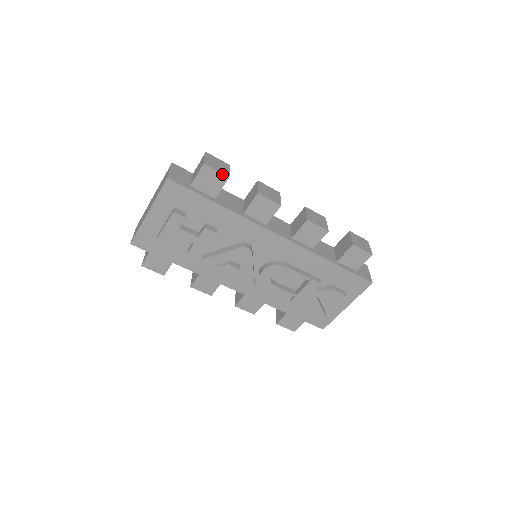
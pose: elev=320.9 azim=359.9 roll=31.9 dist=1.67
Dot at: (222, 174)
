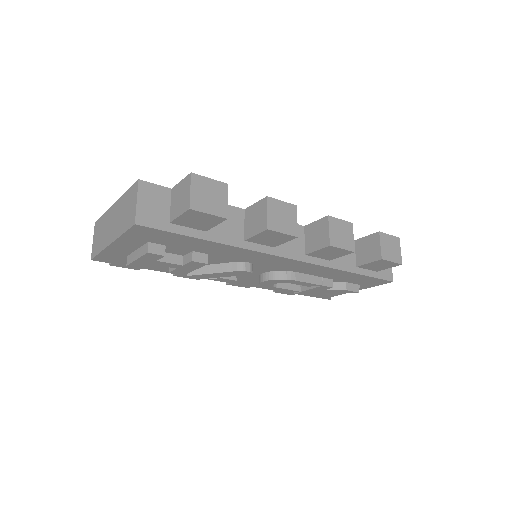
Dot at: (217, 216)
